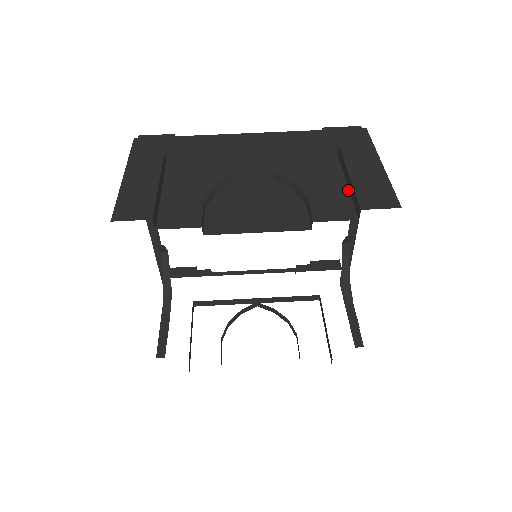
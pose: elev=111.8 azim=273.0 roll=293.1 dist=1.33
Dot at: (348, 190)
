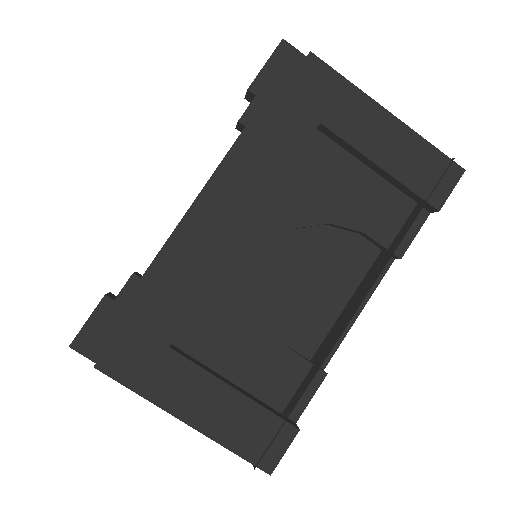
Dot at: (383, 180)
